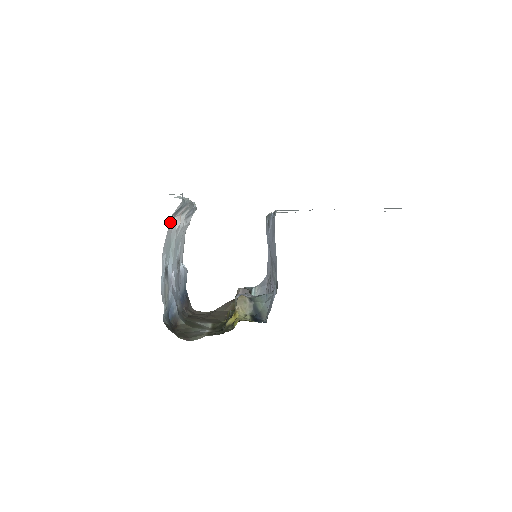
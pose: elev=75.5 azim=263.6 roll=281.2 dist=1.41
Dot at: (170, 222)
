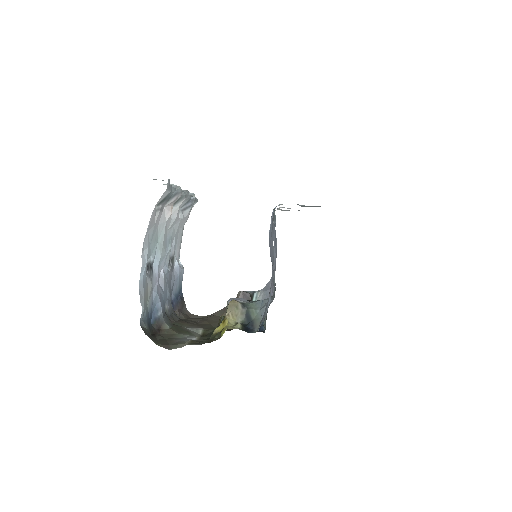
Dot at: (154, 211)
